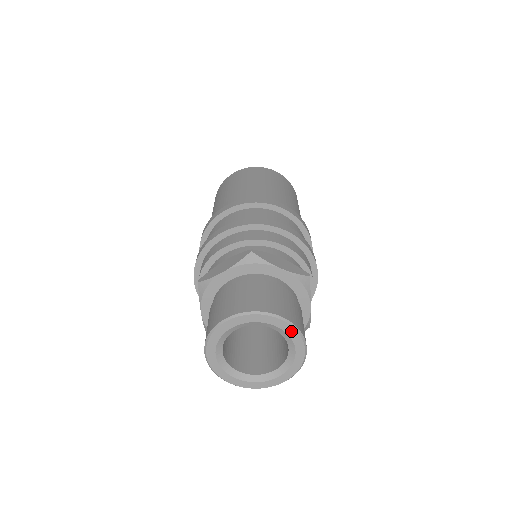
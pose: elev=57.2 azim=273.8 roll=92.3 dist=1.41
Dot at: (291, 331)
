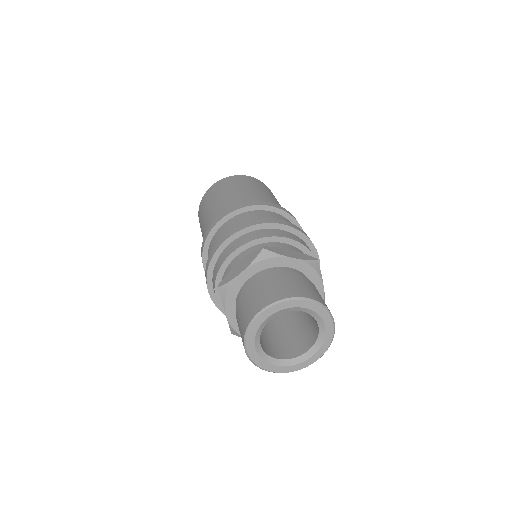
Dot at: (319, 310)
